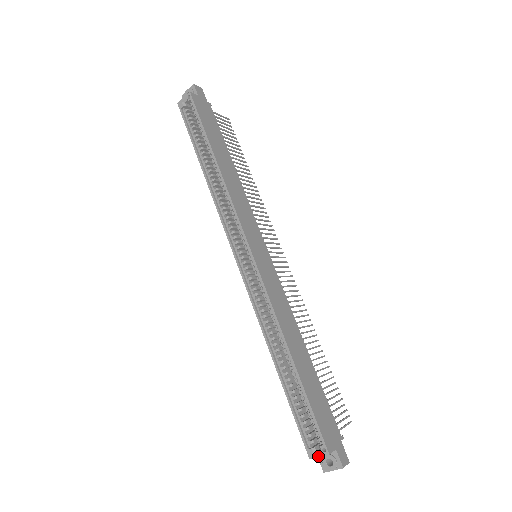
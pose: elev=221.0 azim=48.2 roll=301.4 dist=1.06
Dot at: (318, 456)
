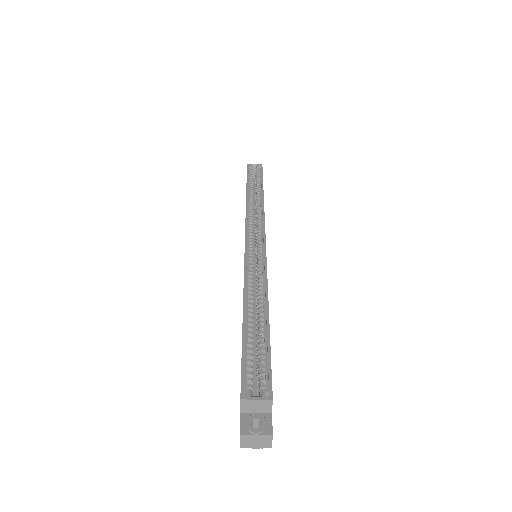
Dot at: (256, 398)
